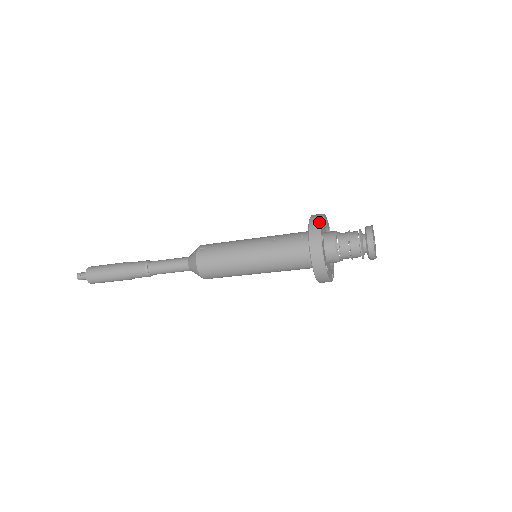
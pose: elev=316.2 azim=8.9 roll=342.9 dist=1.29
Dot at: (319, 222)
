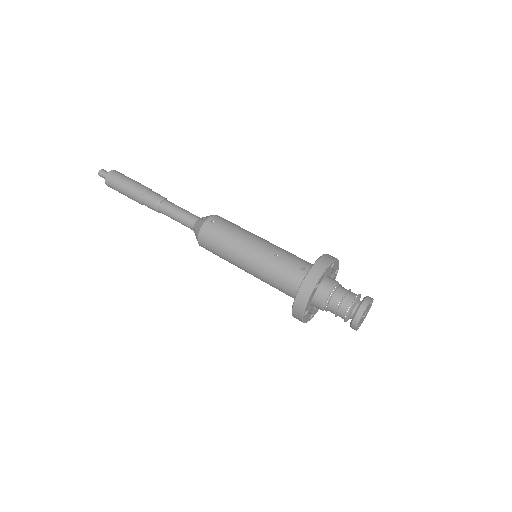
Dot at: (323, 269)
